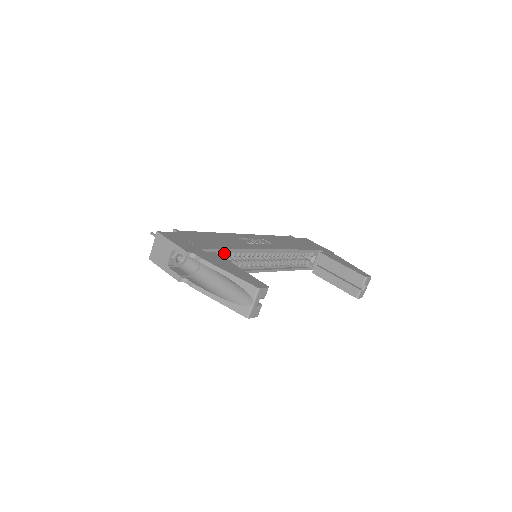
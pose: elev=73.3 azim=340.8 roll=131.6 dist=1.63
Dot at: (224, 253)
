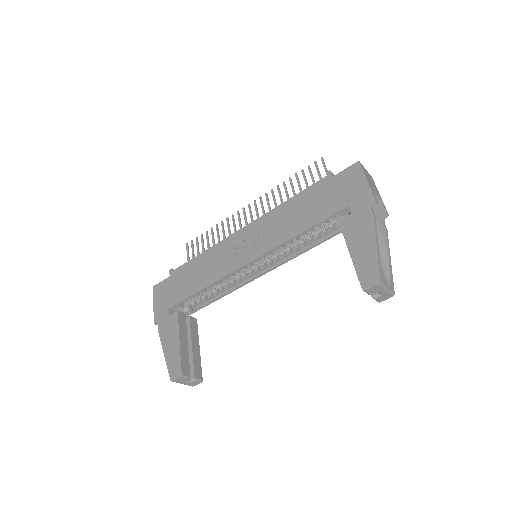
Dot at: occluded
